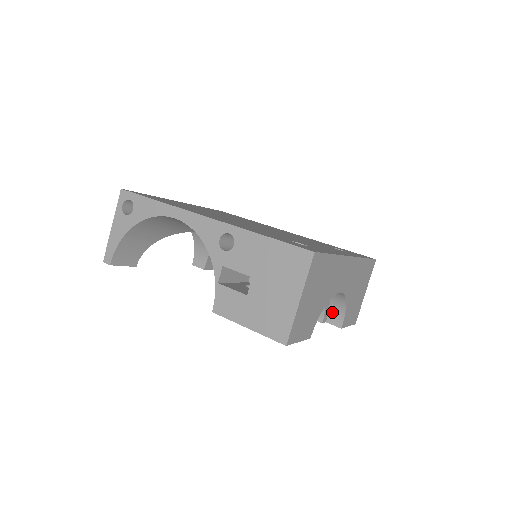
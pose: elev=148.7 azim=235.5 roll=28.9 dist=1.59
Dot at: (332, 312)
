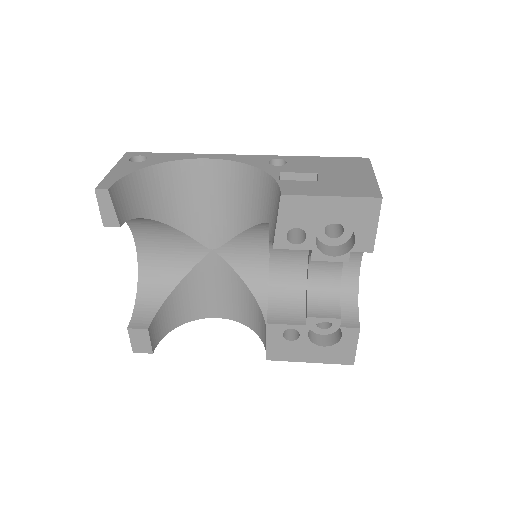
Dot at: (344, 316)
